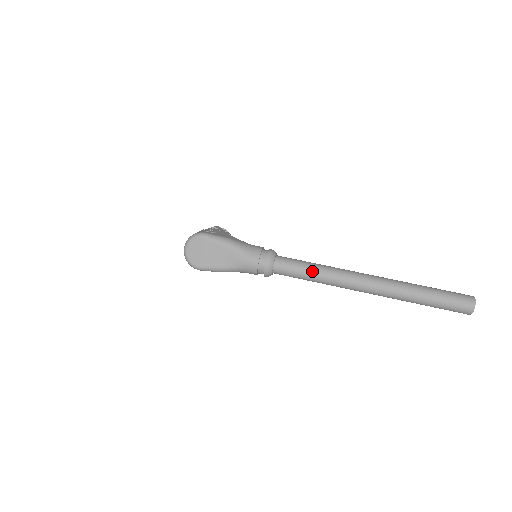
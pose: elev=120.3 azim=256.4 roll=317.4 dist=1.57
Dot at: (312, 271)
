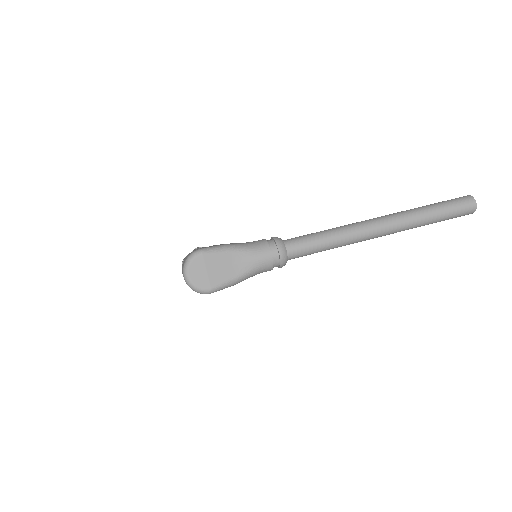
Dot at: (325, 238)
